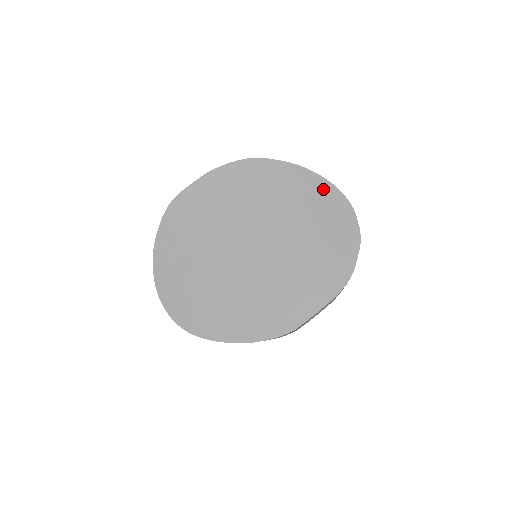
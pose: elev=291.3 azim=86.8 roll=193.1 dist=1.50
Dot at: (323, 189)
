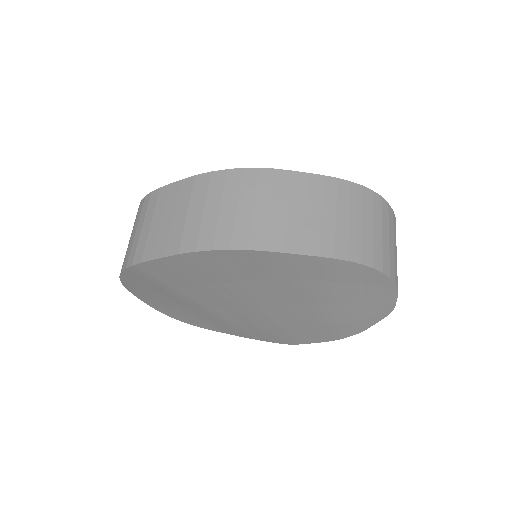
Dot at: (363, 277)
